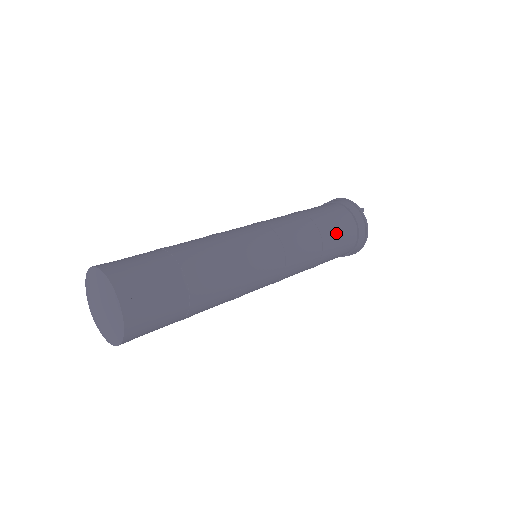
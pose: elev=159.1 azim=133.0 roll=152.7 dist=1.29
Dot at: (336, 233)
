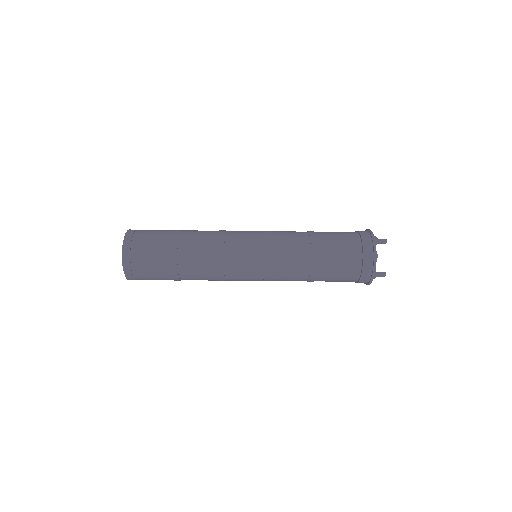
Dot at: (331, 248)
